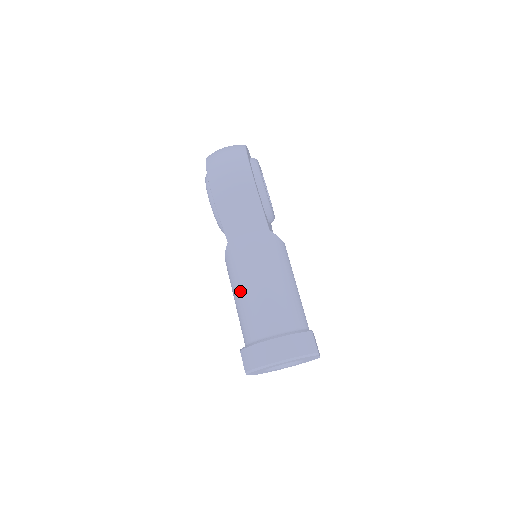
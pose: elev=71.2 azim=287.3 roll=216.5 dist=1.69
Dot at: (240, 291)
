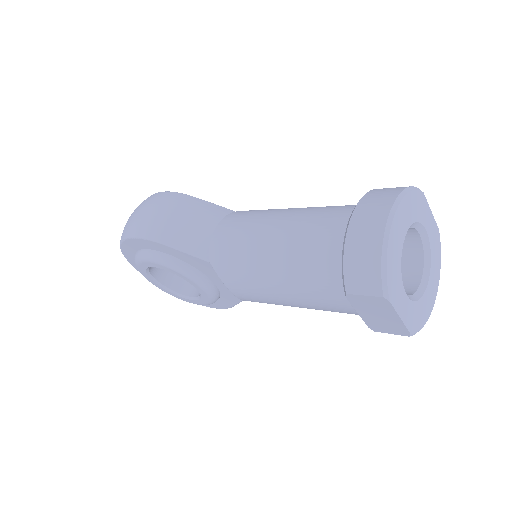
Dot at: (269, 262)
